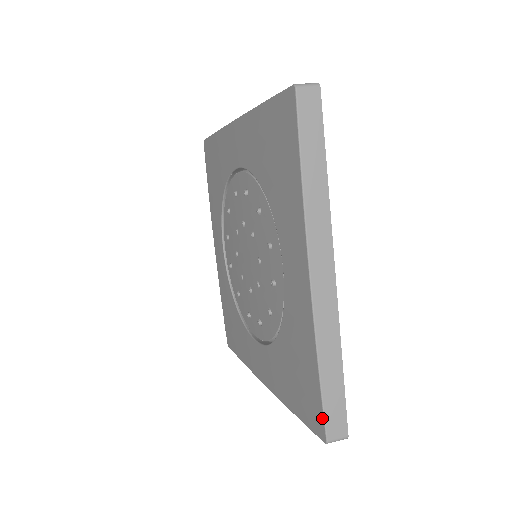
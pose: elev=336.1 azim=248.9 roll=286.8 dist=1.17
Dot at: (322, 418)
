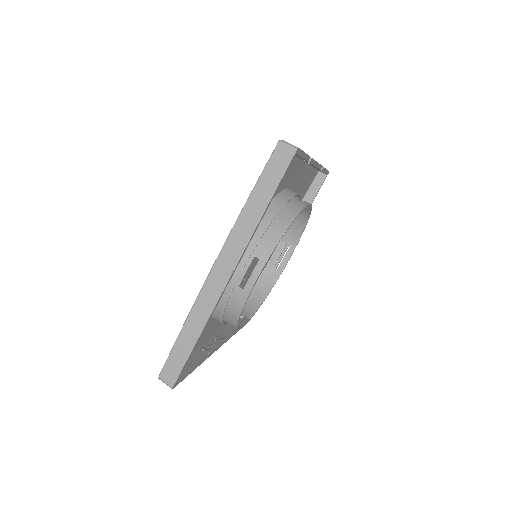
Dot at: occluded
